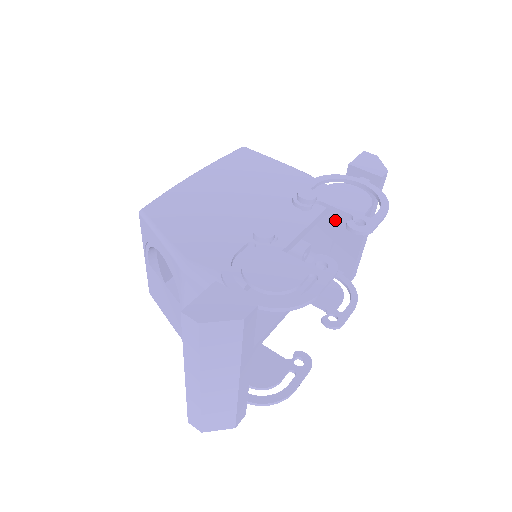
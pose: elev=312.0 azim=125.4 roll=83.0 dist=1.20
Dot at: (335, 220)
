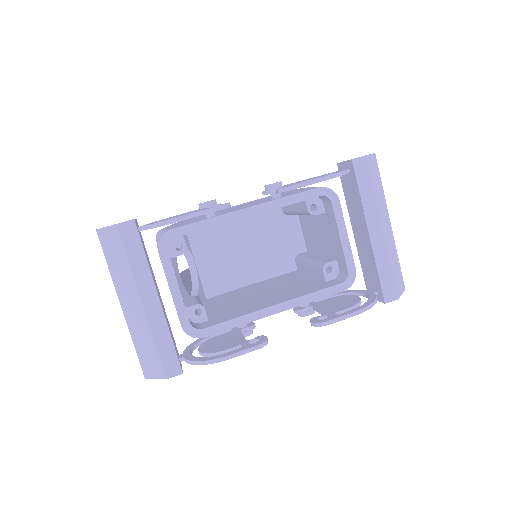
Dot at: (335, 220)
